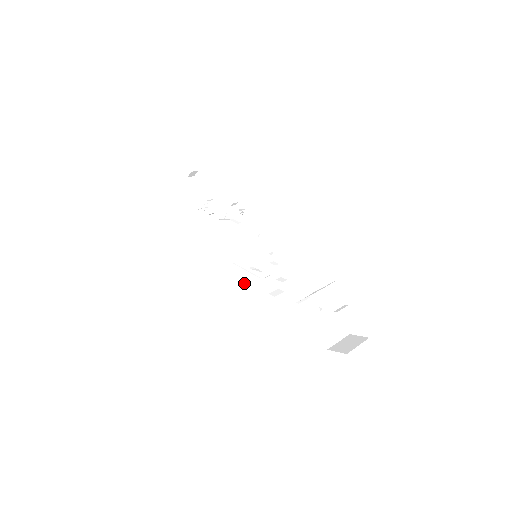
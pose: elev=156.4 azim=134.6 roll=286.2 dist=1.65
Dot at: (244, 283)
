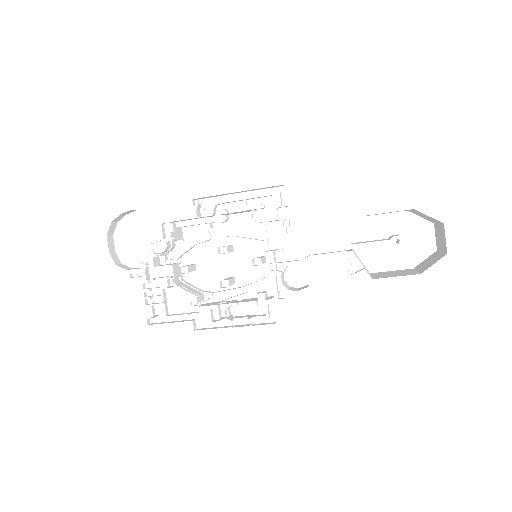
Dot at: (258, 302)
